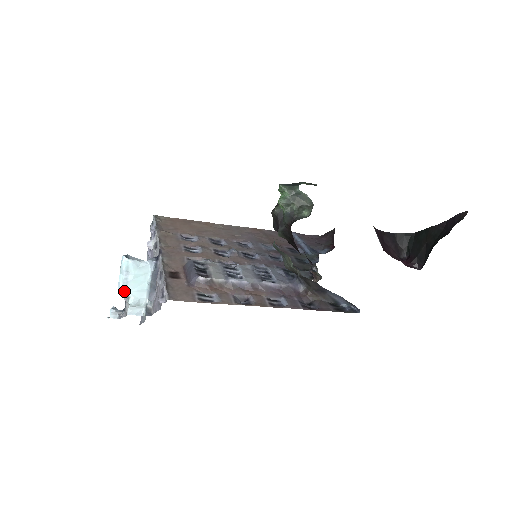
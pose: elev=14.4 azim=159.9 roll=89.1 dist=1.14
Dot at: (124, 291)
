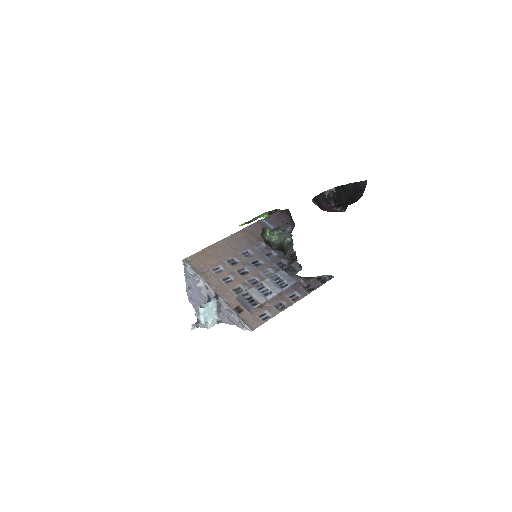
Dot at: (205, 321)
